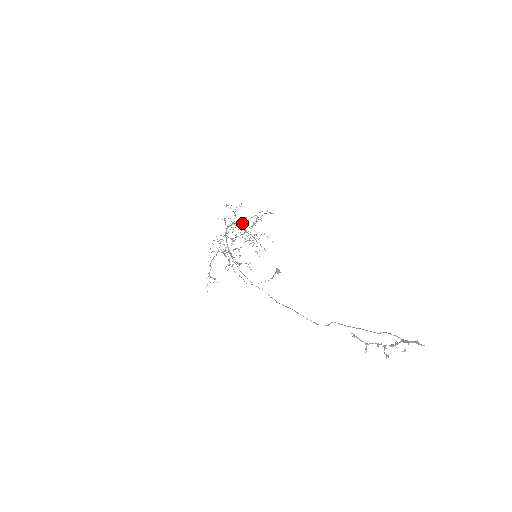
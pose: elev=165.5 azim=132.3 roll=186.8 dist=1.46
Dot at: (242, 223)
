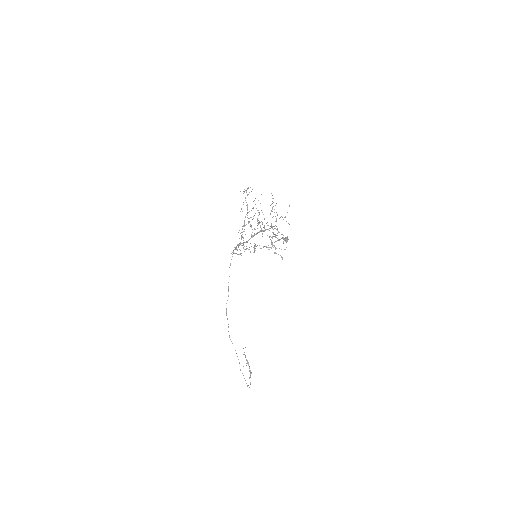
Dot at: (257, 245)
